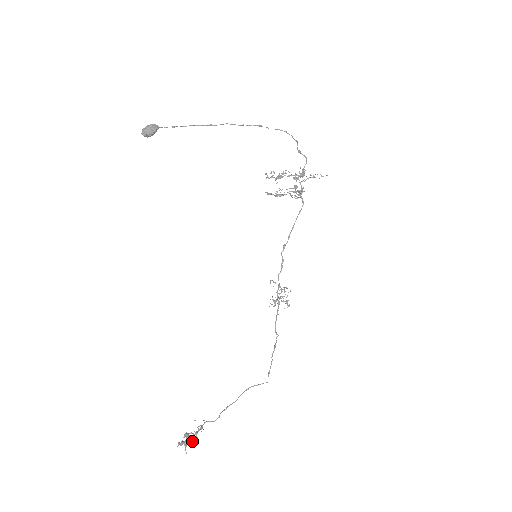
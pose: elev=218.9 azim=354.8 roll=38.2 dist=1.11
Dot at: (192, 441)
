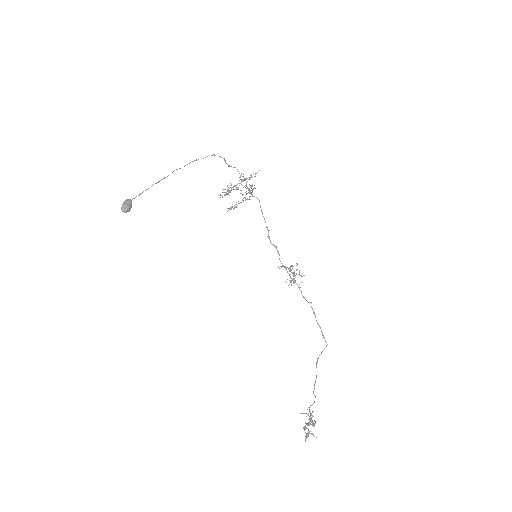
Dot at: (314, 426)
